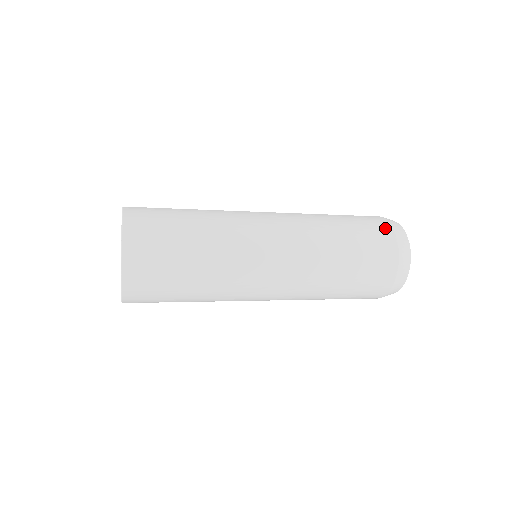
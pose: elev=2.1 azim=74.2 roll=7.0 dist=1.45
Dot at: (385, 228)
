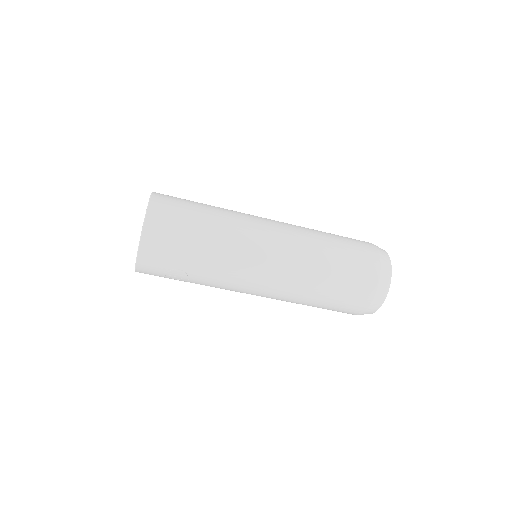
Dot at: (366, 242)
